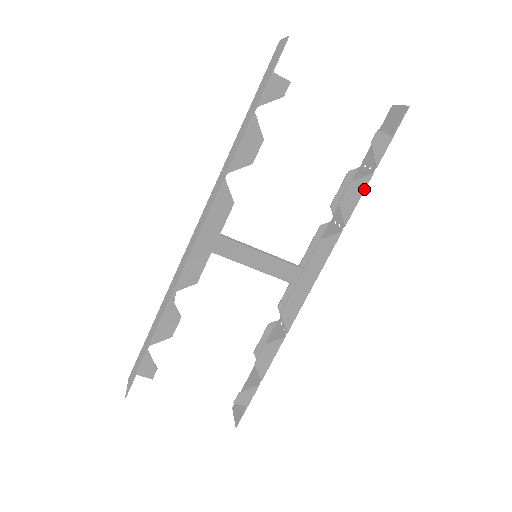
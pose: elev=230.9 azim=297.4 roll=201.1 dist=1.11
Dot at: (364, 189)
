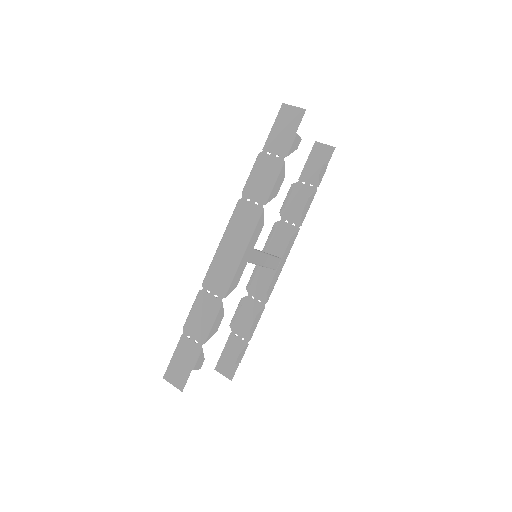
Dot at: (312, 200)
